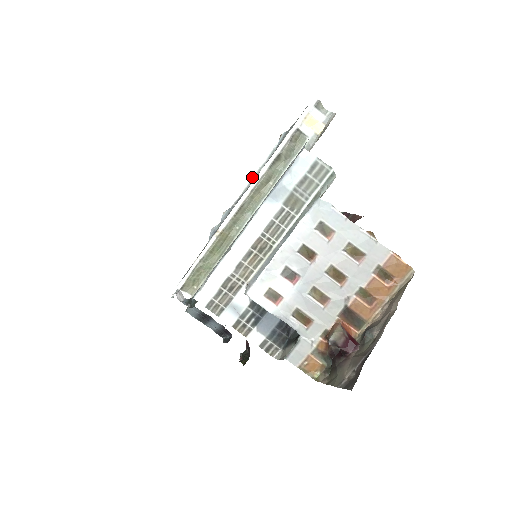
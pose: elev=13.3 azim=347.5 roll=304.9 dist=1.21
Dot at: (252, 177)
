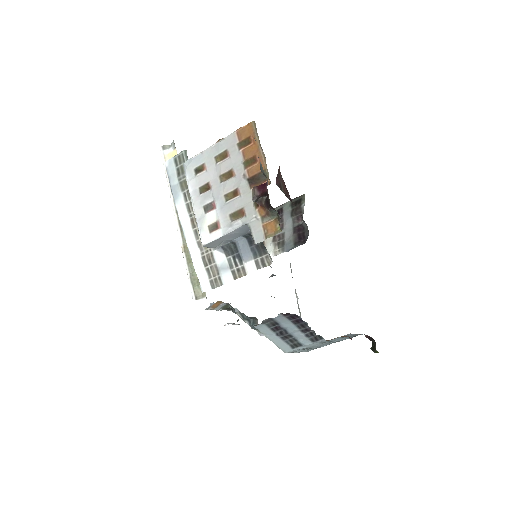
Dot at: occluded
